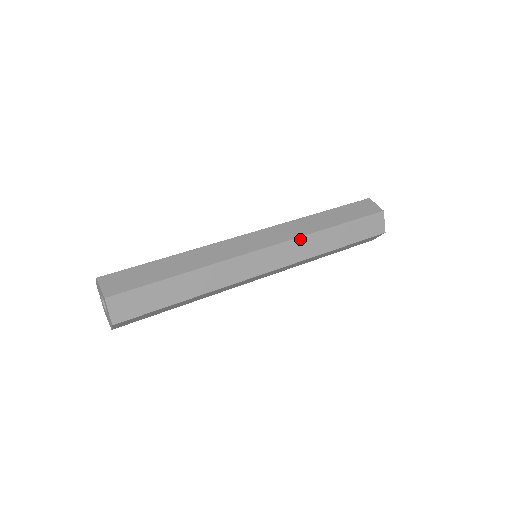
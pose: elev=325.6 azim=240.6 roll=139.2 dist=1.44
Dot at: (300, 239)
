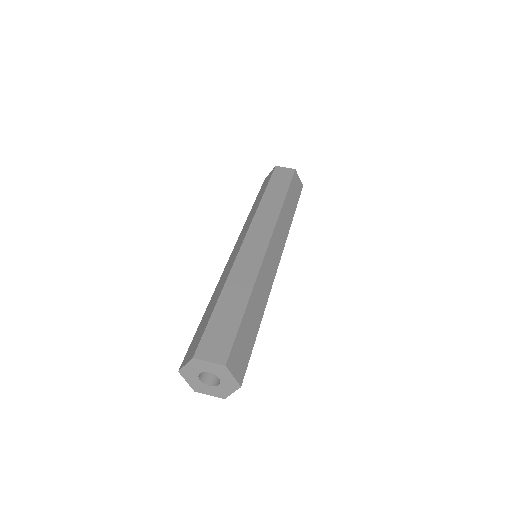
Dot at: (278, 220)
